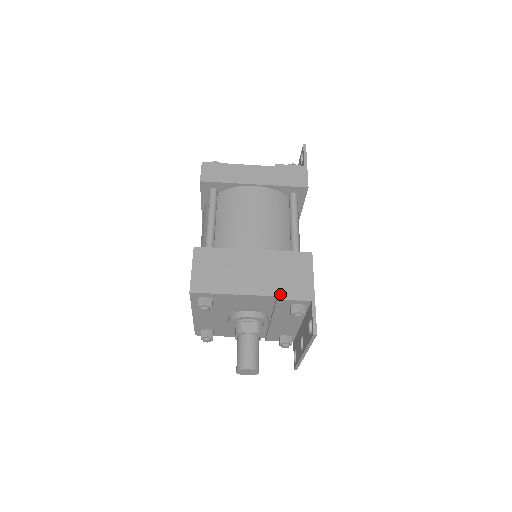
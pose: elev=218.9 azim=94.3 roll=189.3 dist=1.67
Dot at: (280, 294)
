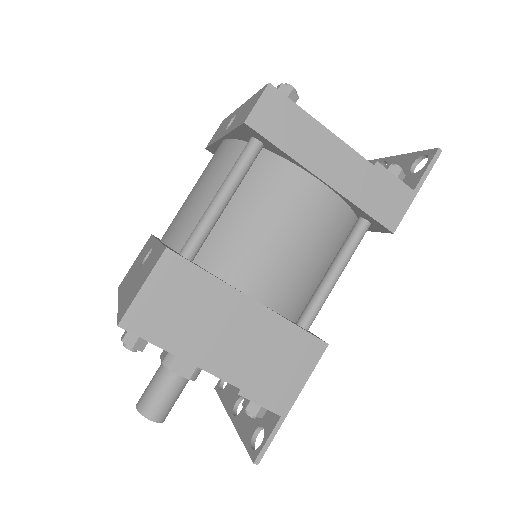
Dot at: (247, 388)
